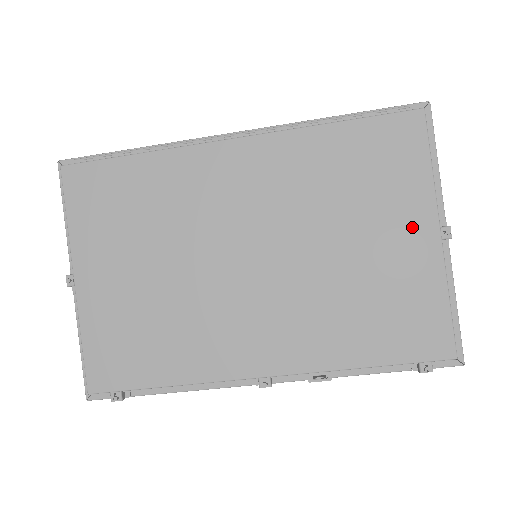
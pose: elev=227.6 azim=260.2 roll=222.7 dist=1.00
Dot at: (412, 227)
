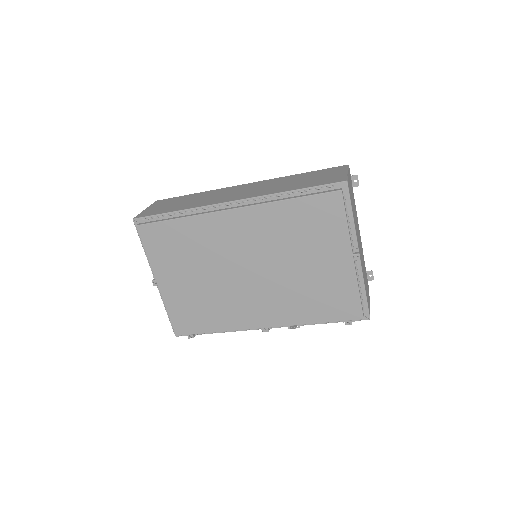
Dot at: (337, 256)
